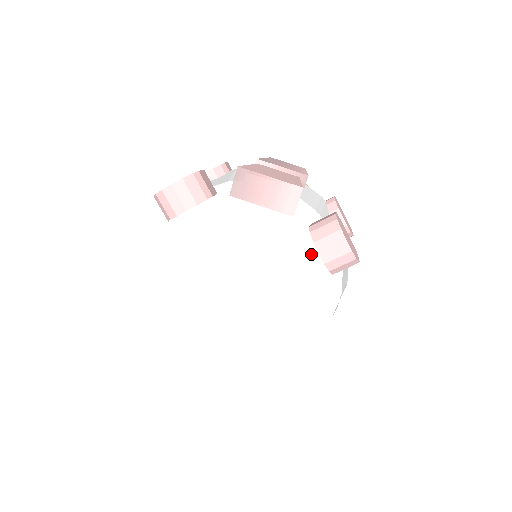
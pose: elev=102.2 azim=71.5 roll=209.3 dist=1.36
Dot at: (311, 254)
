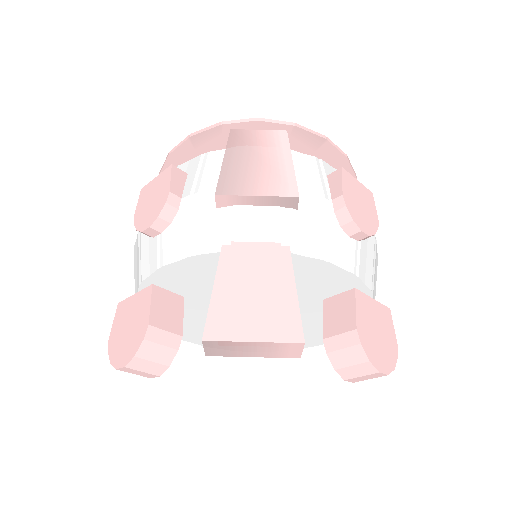
Dot at: (328, 290)
